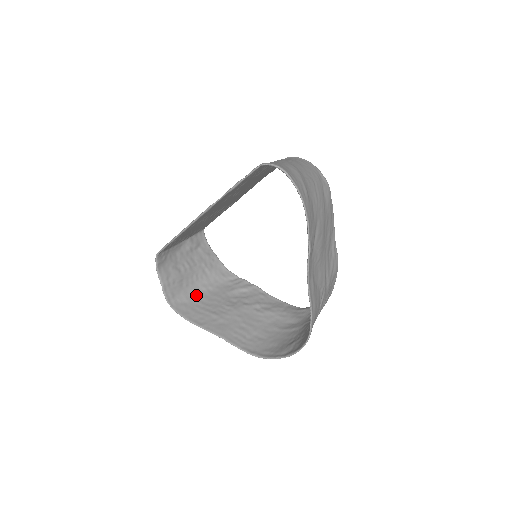
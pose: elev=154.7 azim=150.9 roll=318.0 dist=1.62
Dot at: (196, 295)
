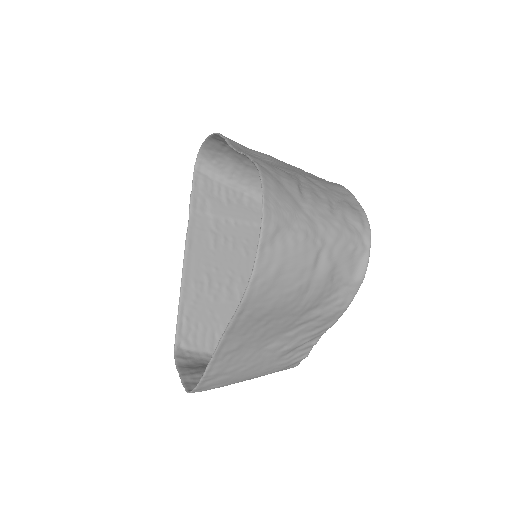
Dot at: (235, 381)
